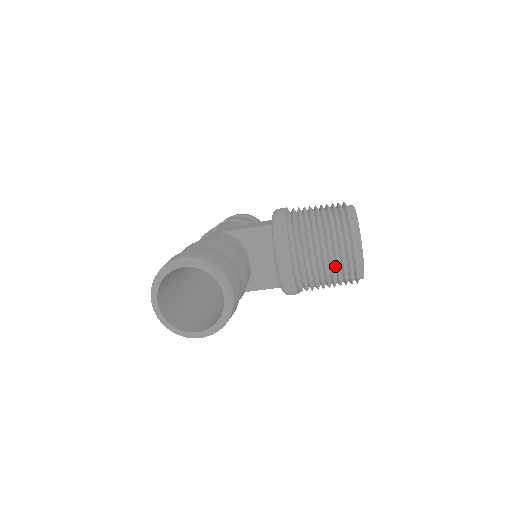
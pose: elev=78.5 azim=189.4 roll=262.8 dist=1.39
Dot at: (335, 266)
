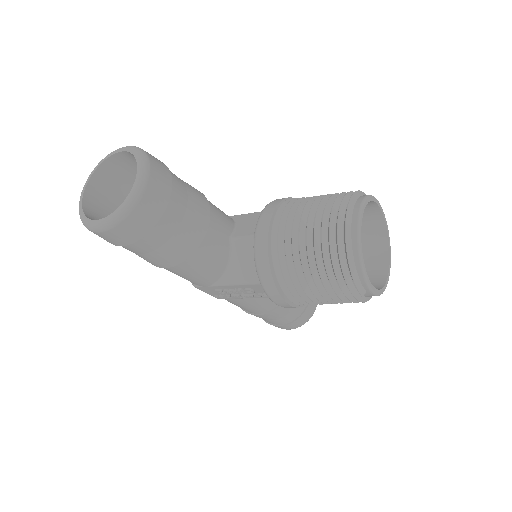
Dot at: (321, 244)
